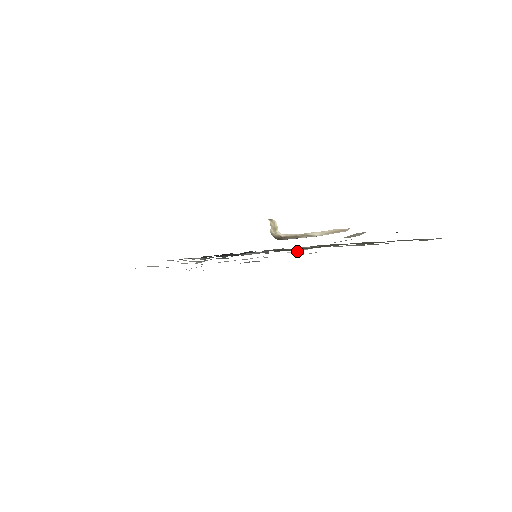
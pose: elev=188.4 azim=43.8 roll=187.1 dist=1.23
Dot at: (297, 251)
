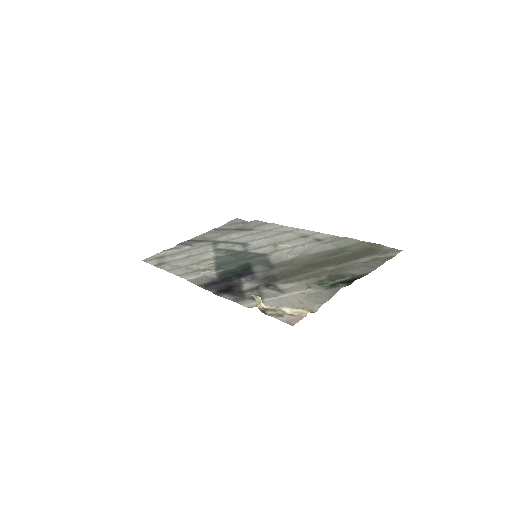
Dot at: (286, 257)
